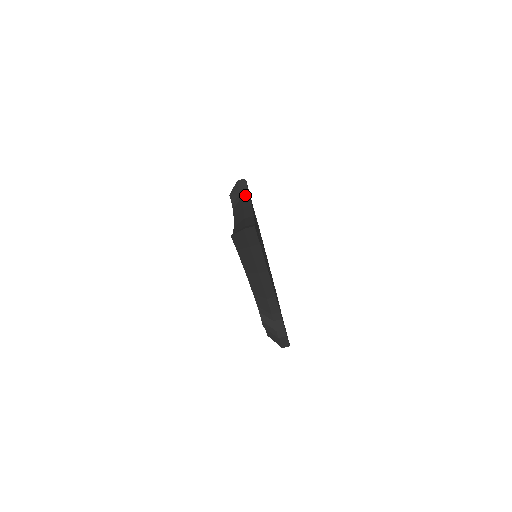
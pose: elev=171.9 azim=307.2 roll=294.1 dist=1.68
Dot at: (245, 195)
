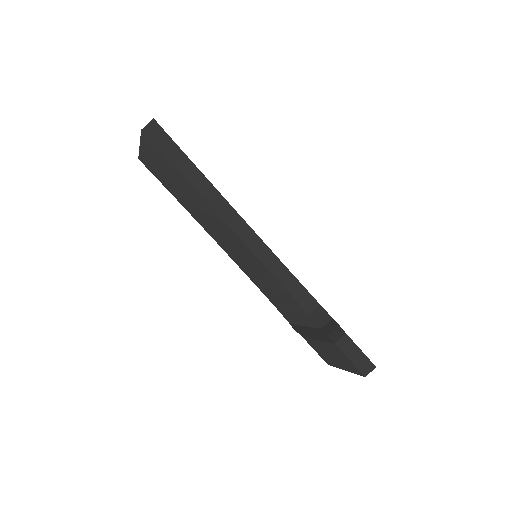
Dot at: occluded
